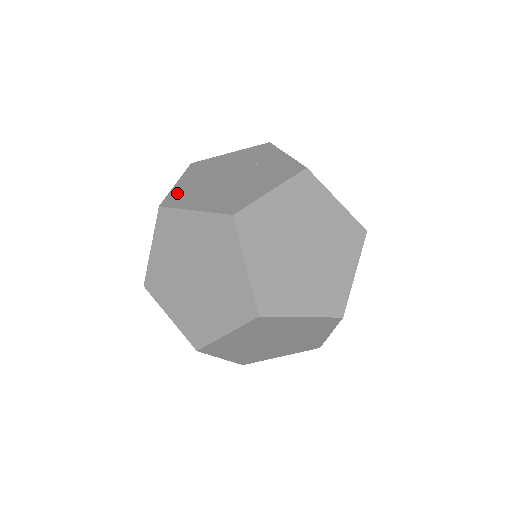
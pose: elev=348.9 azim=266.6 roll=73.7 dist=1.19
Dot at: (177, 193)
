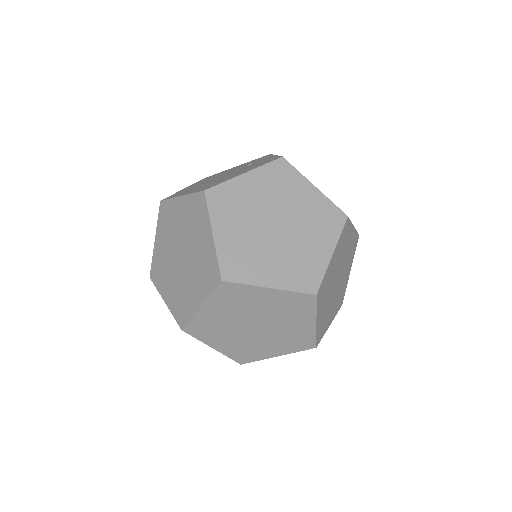
Dot at: (179, 192)
